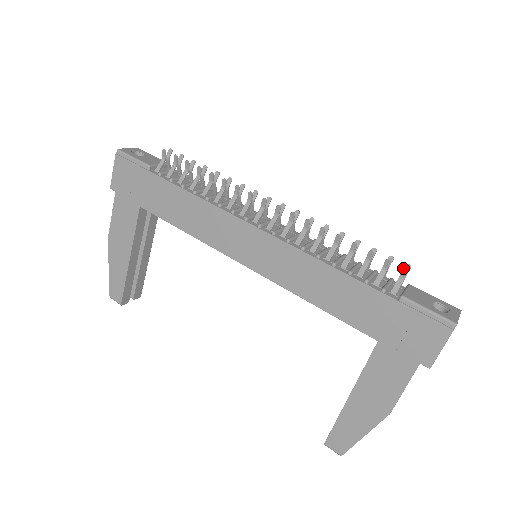
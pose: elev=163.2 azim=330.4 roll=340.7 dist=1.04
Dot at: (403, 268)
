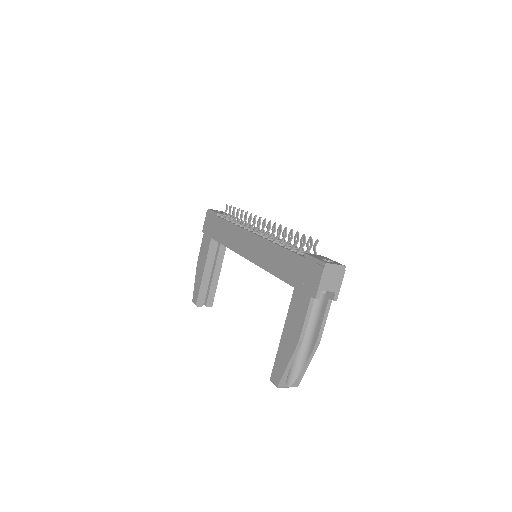
Dot at: (310, 239)
